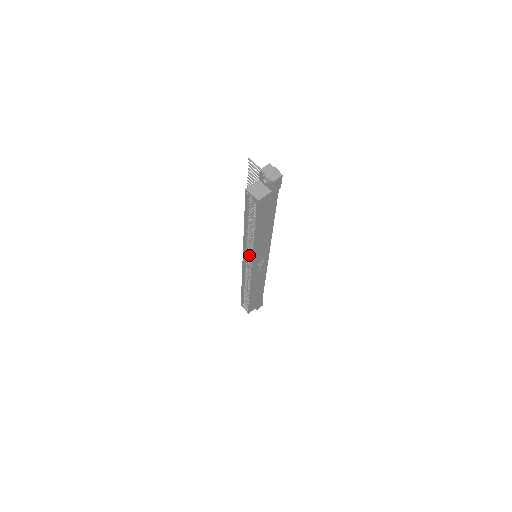
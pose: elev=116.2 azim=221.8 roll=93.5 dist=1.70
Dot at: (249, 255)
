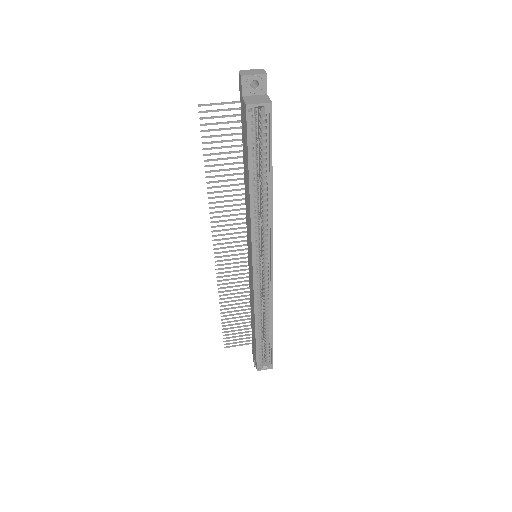
Dot at: (258, 248)
